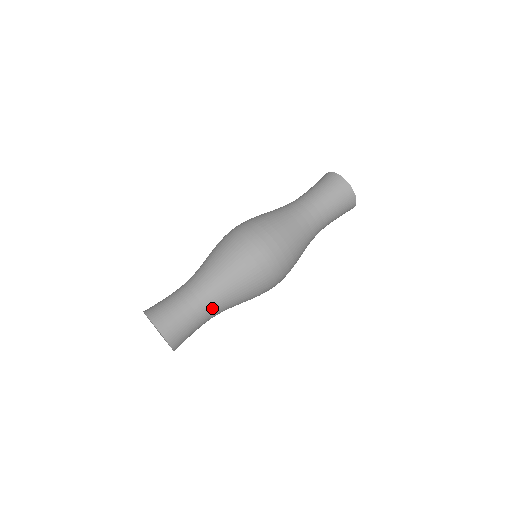
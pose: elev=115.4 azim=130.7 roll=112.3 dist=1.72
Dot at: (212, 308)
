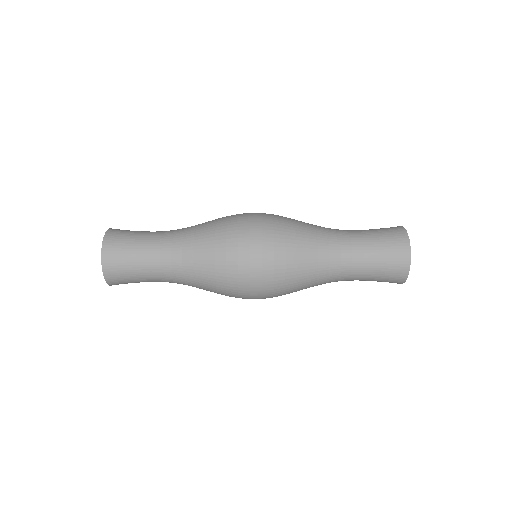
Dot at: (171, 281)
